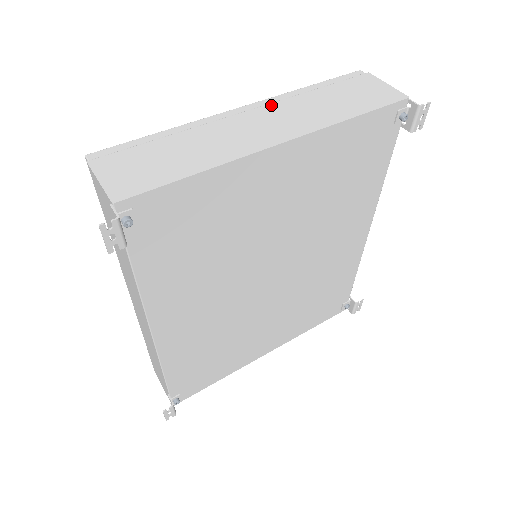
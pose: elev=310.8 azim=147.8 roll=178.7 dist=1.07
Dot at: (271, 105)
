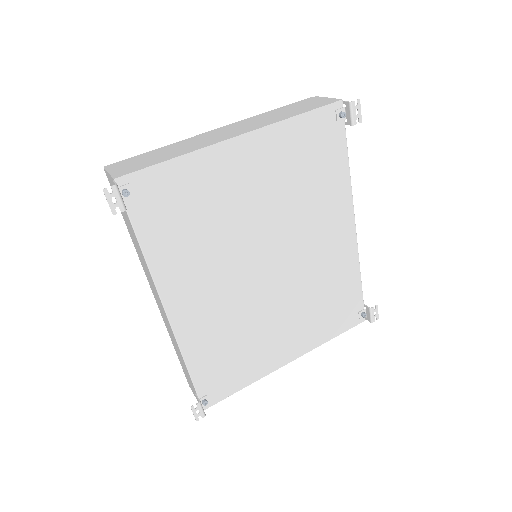
Dot at: (237, 123)
